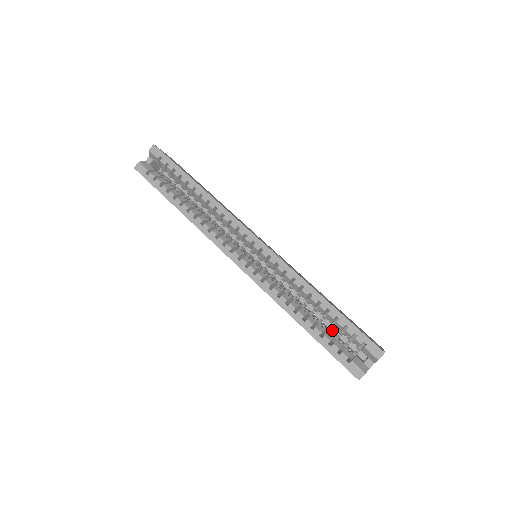
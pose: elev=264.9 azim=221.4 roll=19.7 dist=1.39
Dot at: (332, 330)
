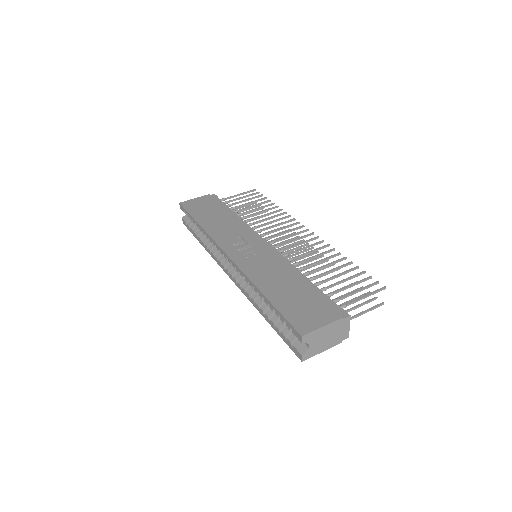
Dot at: occluded
